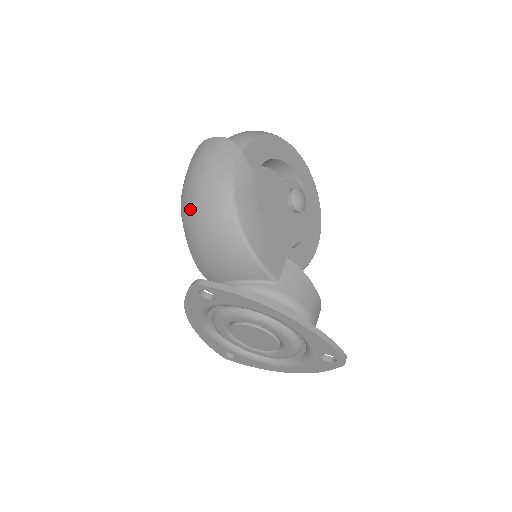
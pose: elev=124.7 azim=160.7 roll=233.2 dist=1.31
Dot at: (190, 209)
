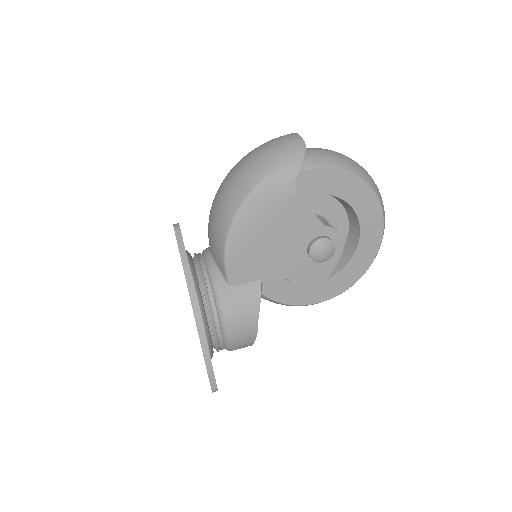
Dot at: (230, 173)
